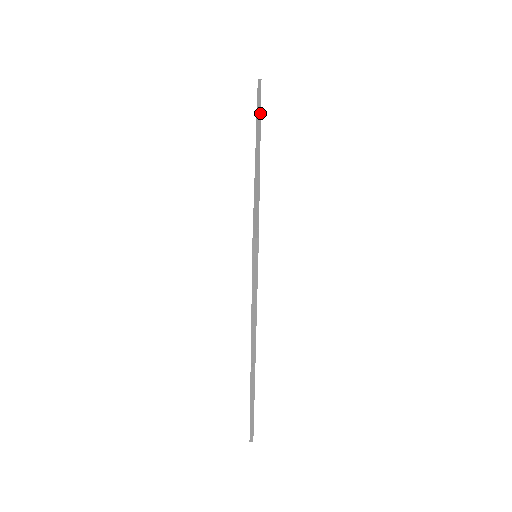
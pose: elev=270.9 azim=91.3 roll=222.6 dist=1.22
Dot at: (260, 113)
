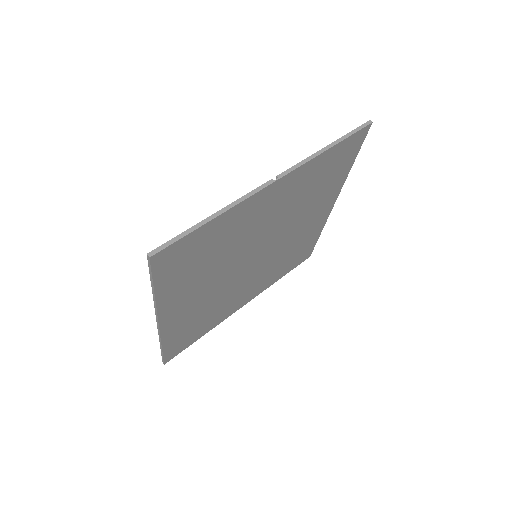
Dot at: occluded
